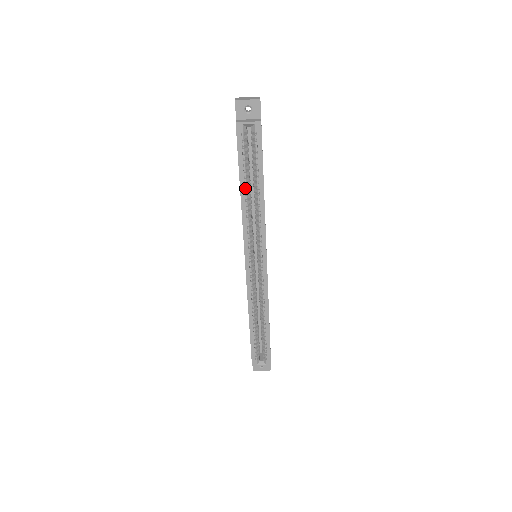
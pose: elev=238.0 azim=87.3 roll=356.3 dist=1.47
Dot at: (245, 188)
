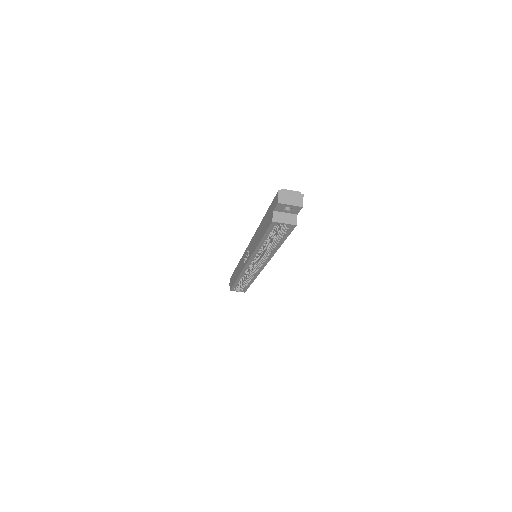
Dot at: (263, 243)
